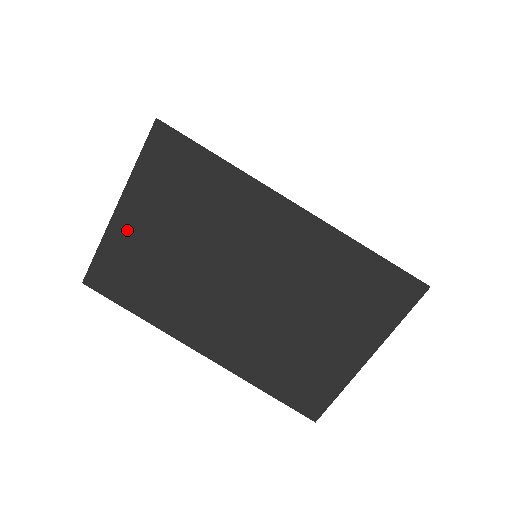
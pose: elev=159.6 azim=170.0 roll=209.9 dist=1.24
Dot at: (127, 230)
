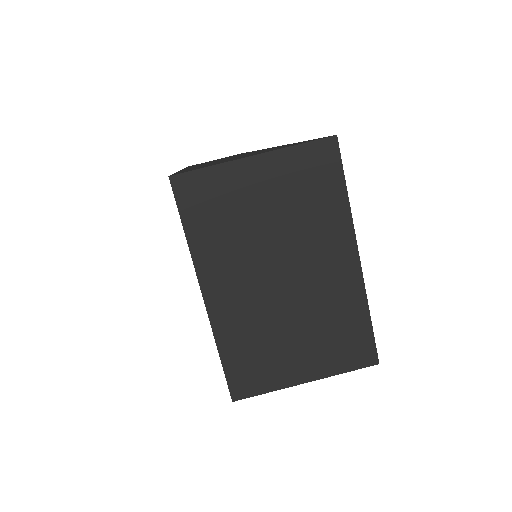
Dot at: (244, 176)
